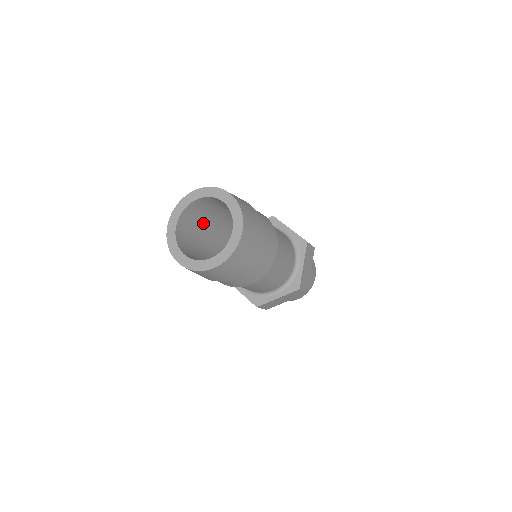
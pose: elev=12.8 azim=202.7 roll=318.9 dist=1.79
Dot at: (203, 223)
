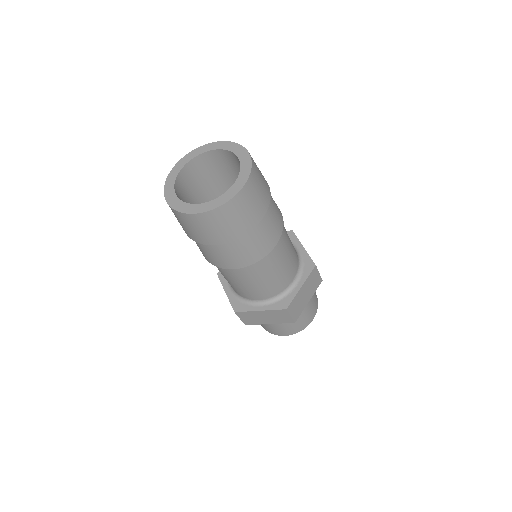
Dot at: (213, 187)
